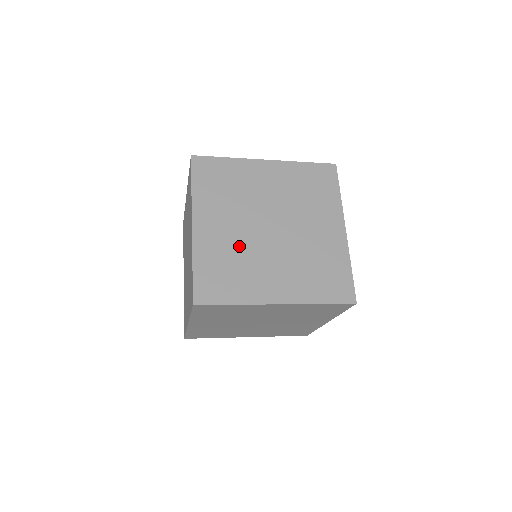
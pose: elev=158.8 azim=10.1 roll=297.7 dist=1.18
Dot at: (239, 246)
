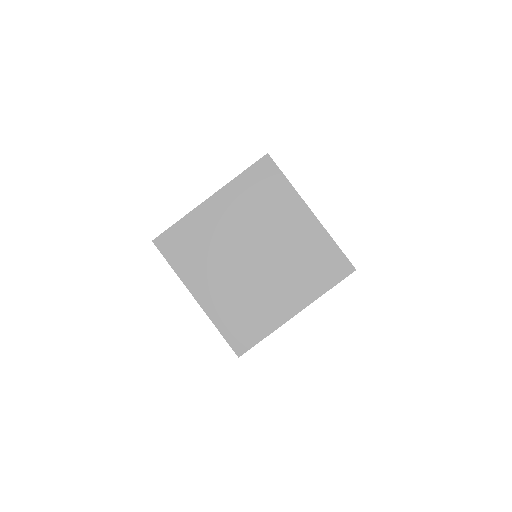
Dot at: occluded
